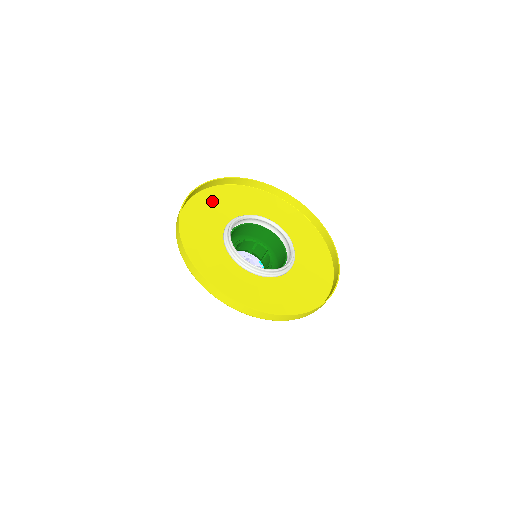
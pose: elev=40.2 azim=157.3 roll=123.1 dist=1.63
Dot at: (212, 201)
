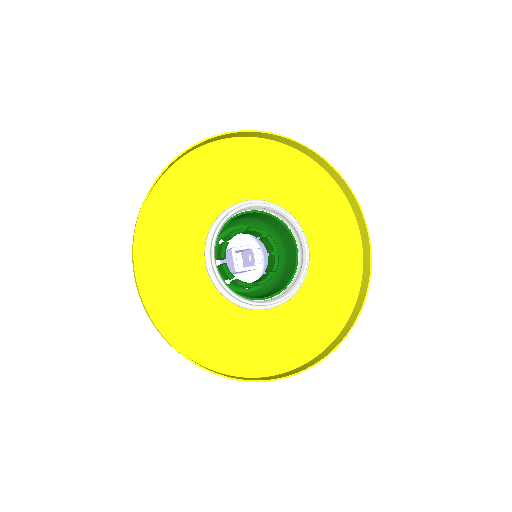
Dot at: (214, 166)
